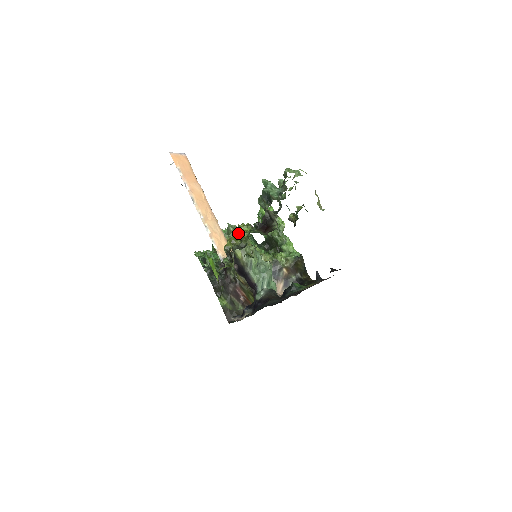
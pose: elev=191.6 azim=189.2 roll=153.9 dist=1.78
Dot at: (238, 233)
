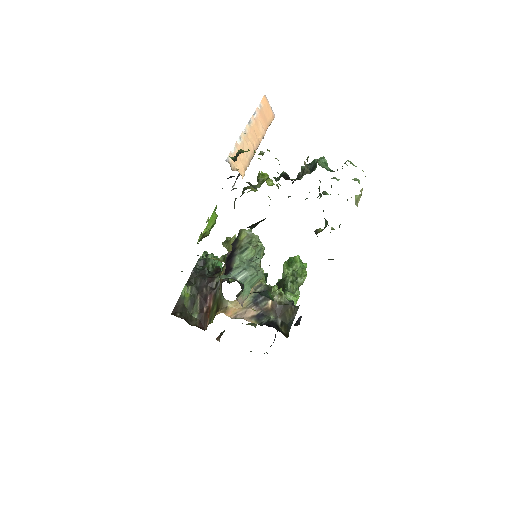
Dot at: (261, 174)
